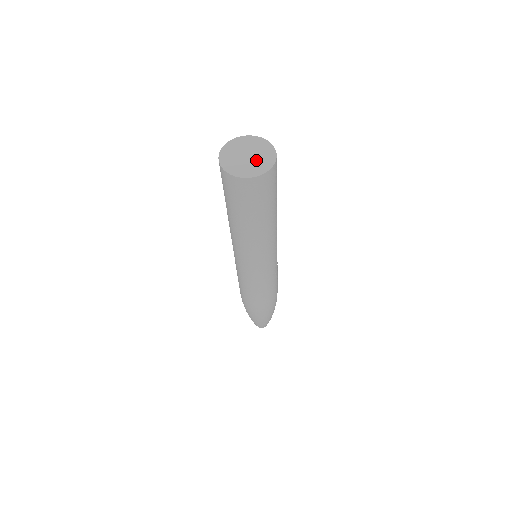
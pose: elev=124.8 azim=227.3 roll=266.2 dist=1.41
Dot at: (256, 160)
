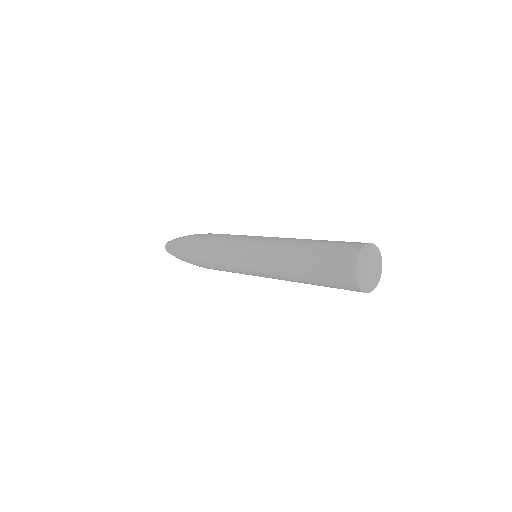
Dot at: (369, 277)
